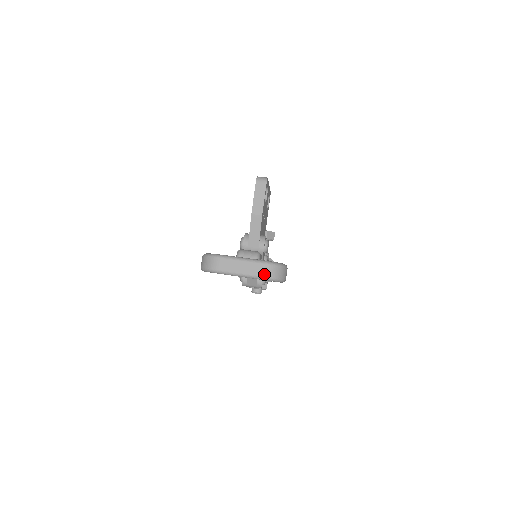
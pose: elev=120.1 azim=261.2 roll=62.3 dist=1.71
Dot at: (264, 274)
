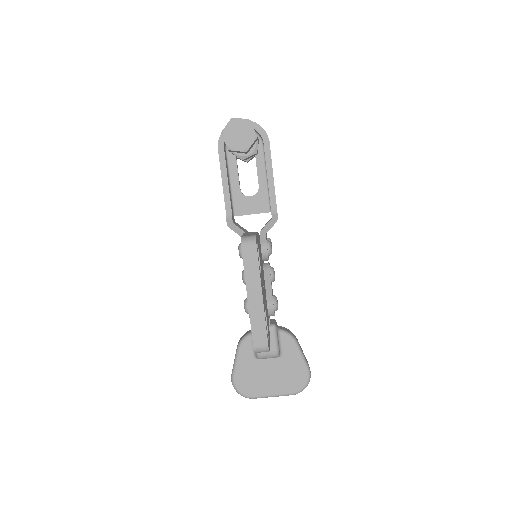
Dot at: occluded
